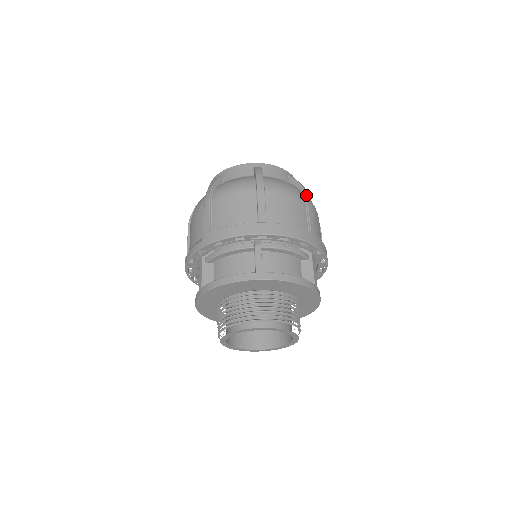
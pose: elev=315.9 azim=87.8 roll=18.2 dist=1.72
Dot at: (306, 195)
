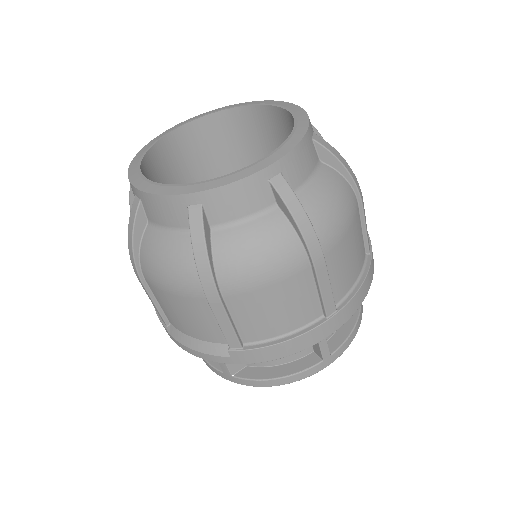
Dot at: (359, 191)
